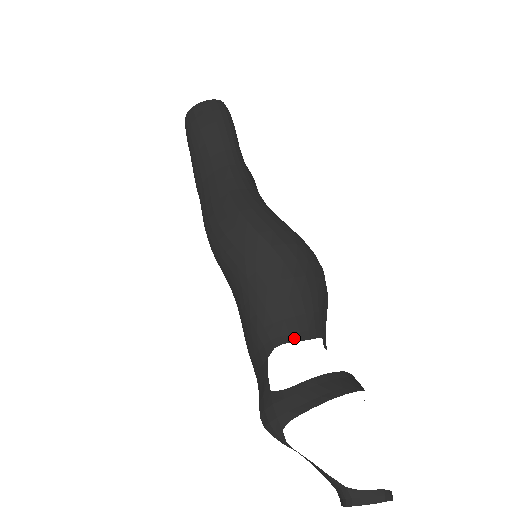
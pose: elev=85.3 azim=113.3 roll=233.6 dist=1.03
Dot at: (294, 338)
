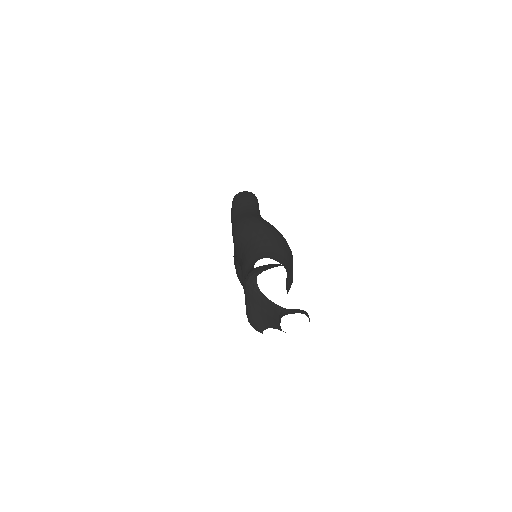
Dot at: (271, 258)
